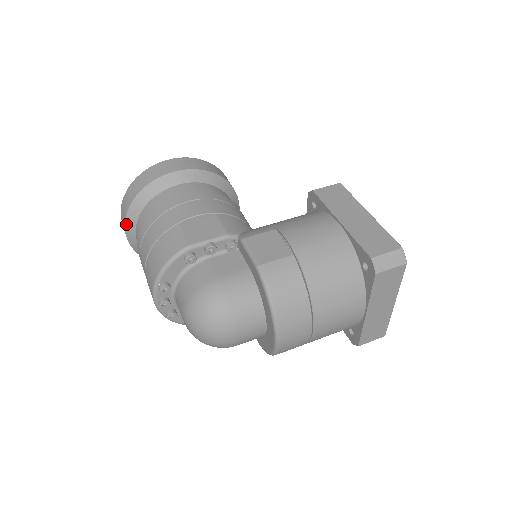
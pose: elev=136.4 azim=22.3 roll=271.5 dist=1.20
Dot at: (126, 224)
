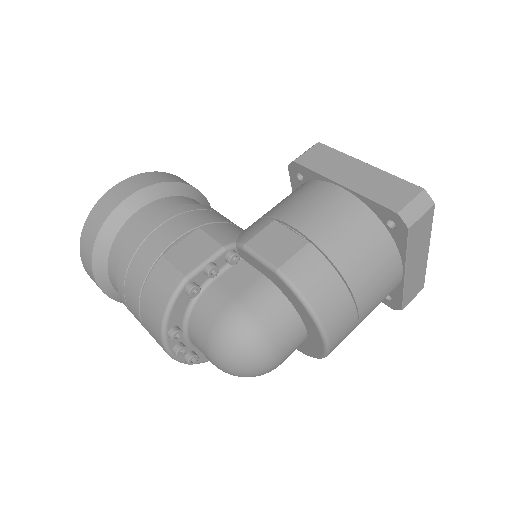
Dot at: (95, 276)
